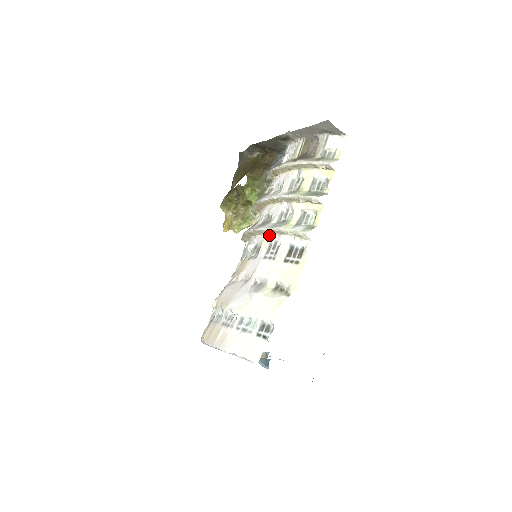
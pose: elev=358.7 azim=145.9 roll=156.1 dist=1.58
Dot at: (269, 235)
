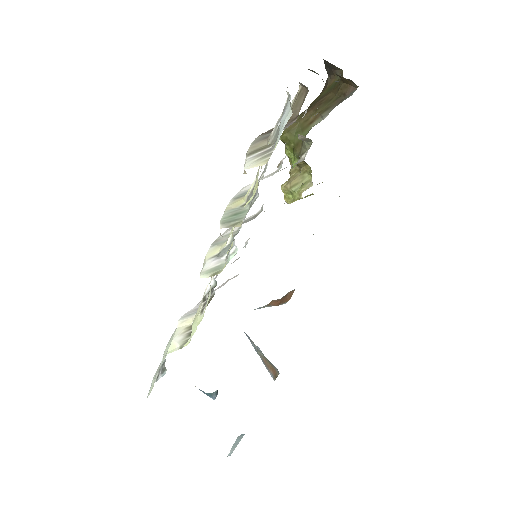
Dot at: occluded
